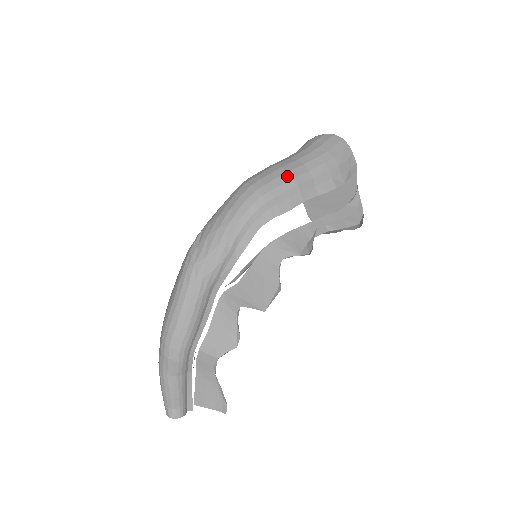
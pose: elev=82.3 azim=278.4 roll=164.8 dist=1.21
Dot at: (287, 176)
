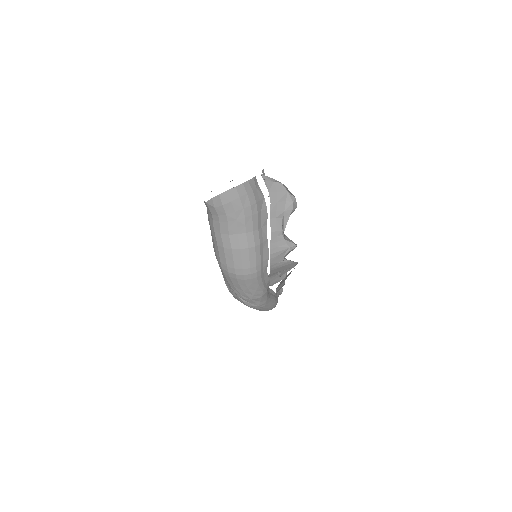
Dot at: (251, 251)
